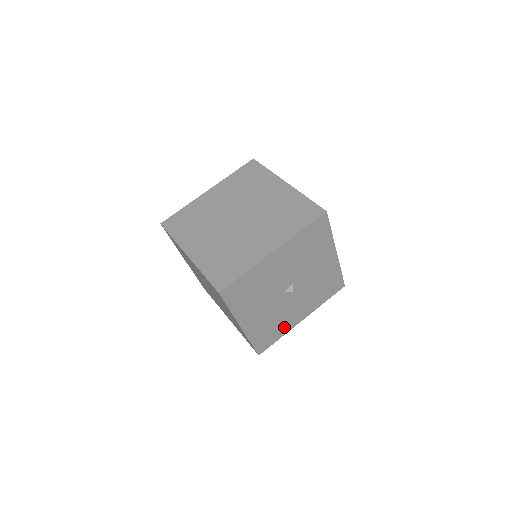
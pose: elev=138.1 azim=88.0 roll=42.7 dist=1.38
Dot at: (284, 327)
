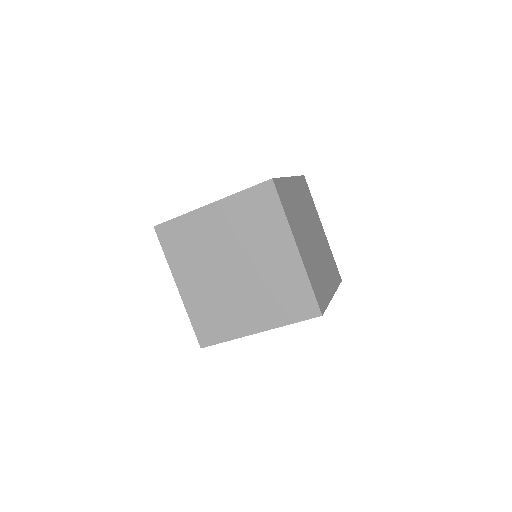
Dot at: occluded
